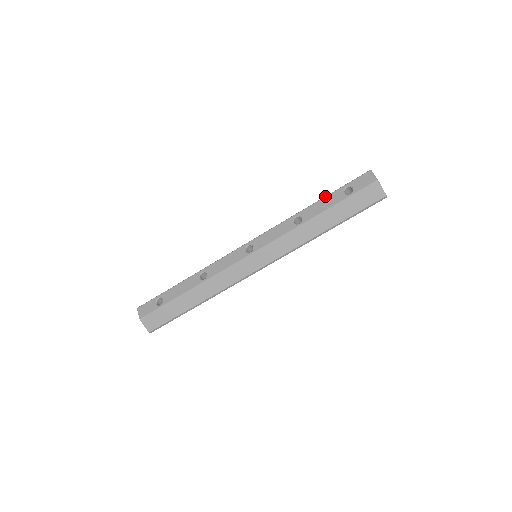
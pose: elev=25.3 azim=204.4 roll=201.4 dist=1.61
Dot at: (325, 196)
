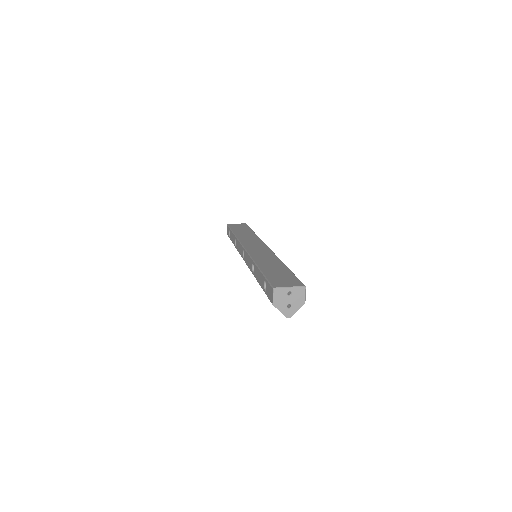
Dot at: (260, 271)
